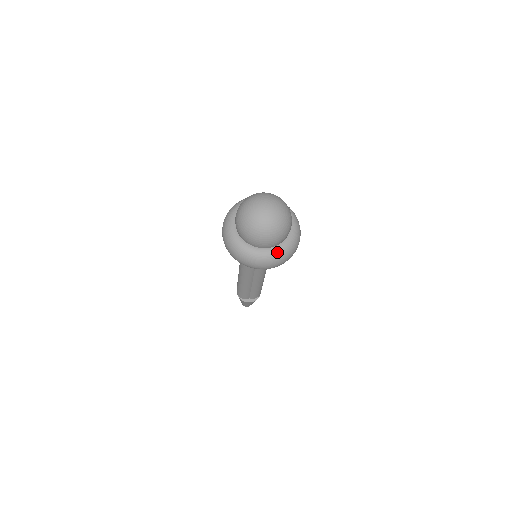
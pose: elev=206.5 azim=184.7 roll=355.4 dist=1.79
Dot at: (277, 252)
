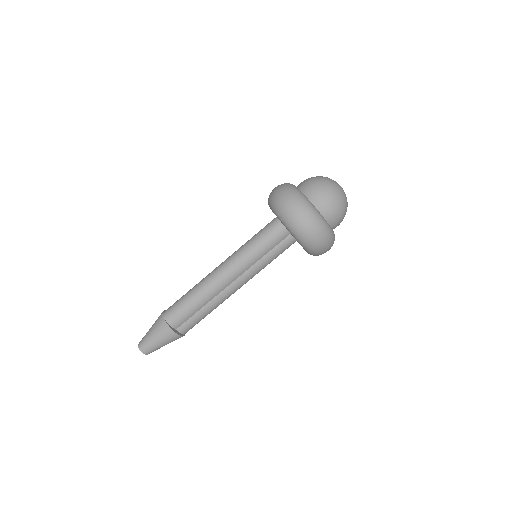
Dot at: (332, 231)
